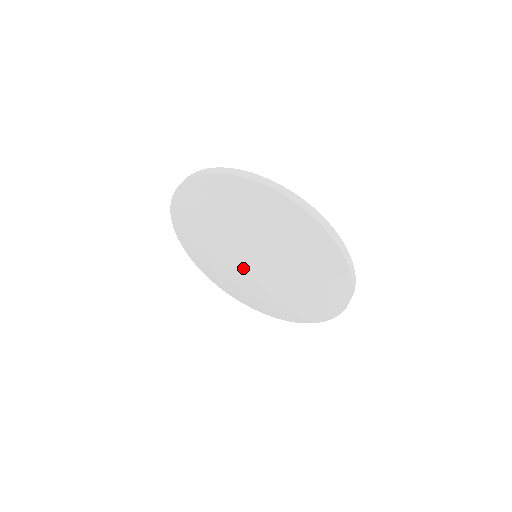
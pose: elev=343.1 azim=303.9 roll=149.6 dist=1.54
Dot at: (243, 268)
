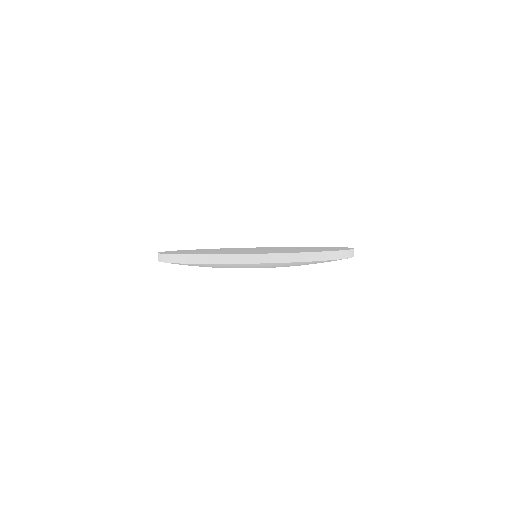
Dot at: occluded
